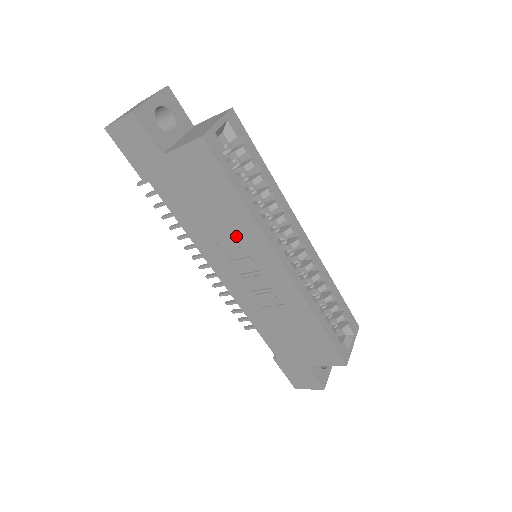
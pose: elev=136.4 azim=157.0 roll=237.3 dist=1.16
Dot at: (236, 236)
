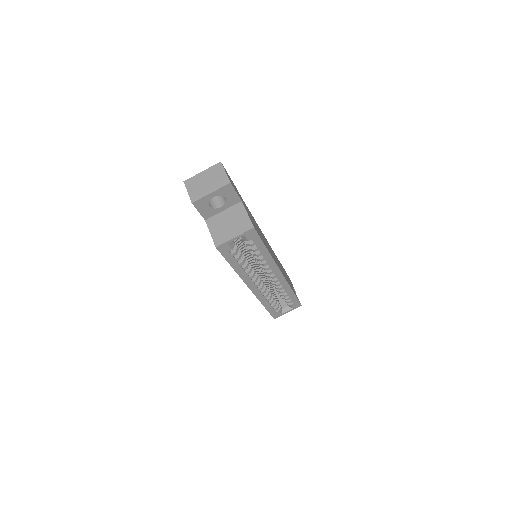
Dot at: occluded
